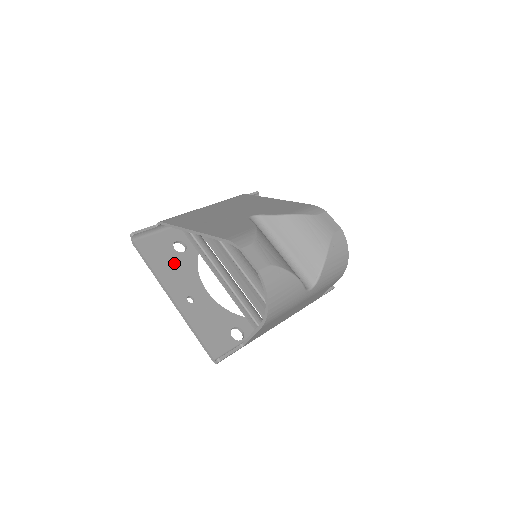
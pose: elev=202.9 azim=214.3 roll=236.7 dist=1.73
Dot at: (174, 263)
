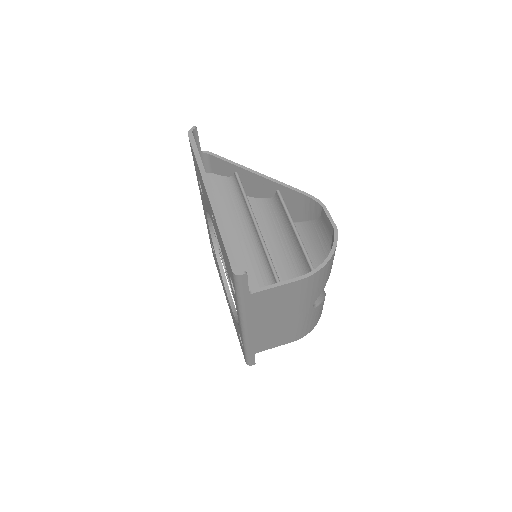
Dot at: occluded
